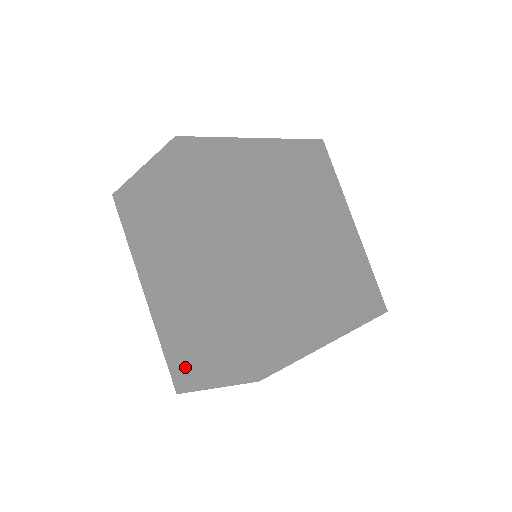
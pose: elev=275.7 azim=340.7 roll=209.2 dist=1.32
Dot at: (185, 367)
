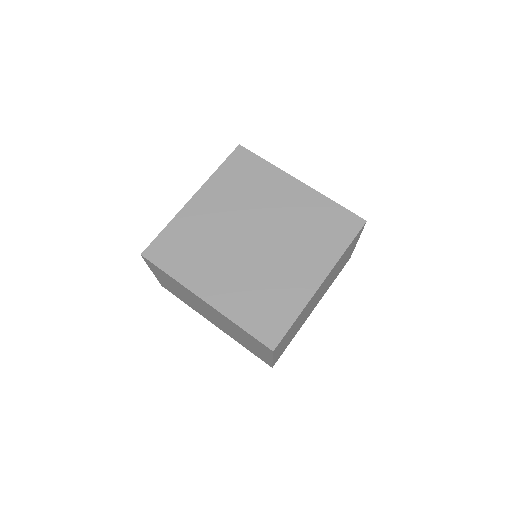
Dot at: (258, 354)
